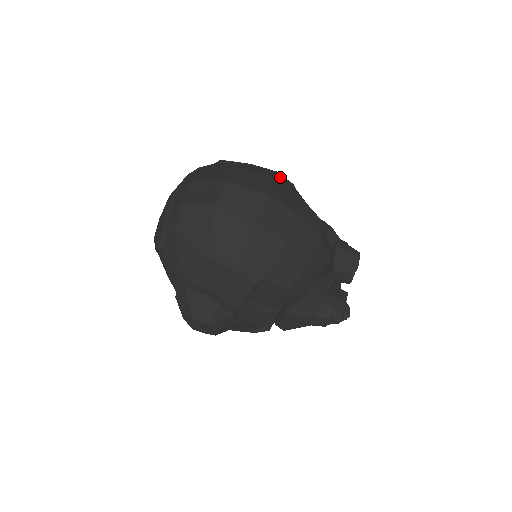
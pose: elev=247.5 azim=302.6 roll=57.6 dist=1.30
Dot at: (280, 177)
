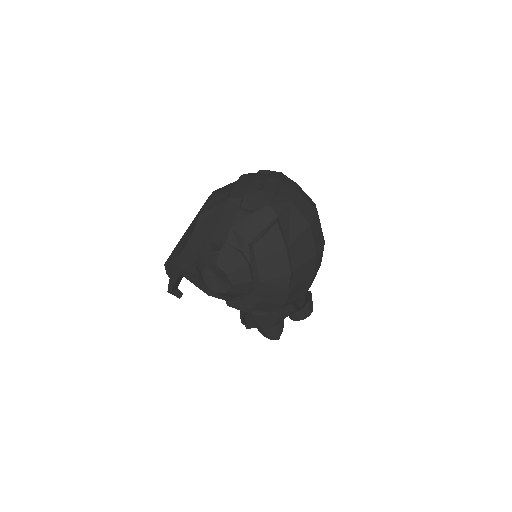
Dot at: occluded
